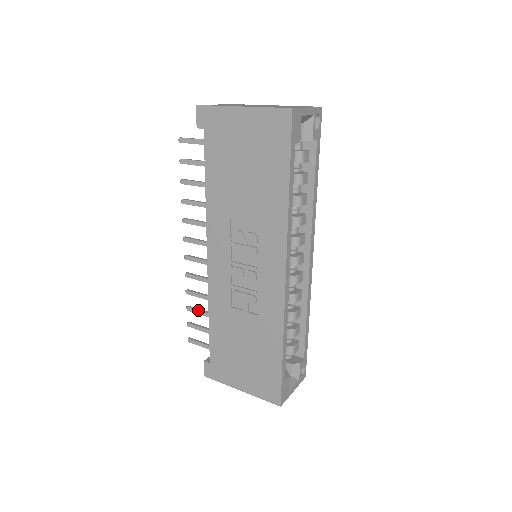
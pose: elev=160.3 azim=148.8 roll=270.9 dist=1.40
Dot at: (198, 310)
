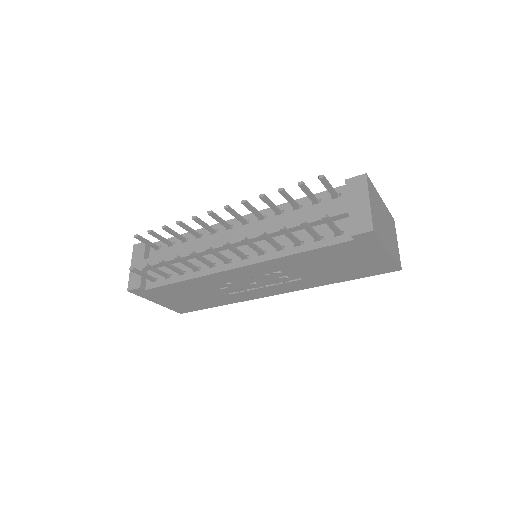
Dot at: (172, 267)
